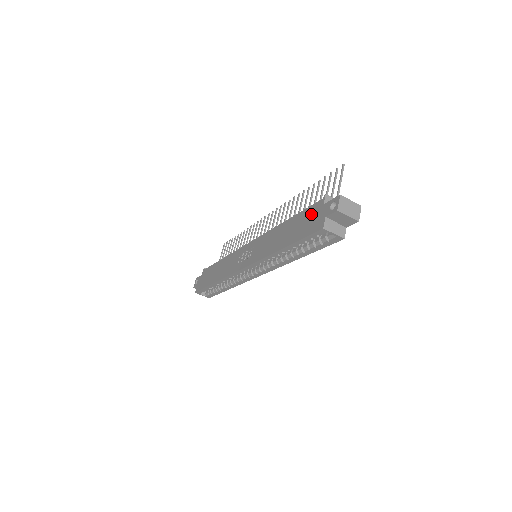
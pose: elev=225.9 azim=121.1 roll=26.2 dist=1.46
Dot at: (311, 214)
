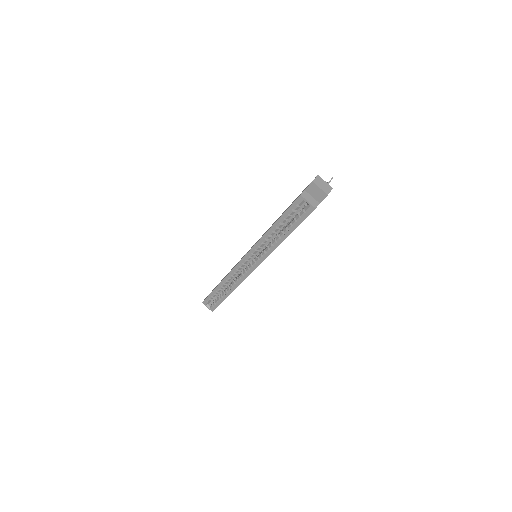
Dot at: occluded
